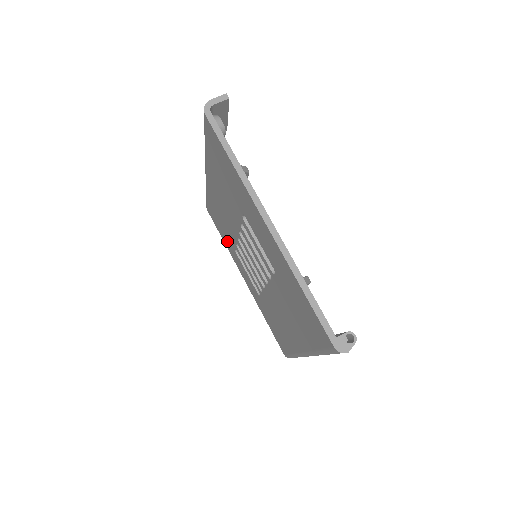
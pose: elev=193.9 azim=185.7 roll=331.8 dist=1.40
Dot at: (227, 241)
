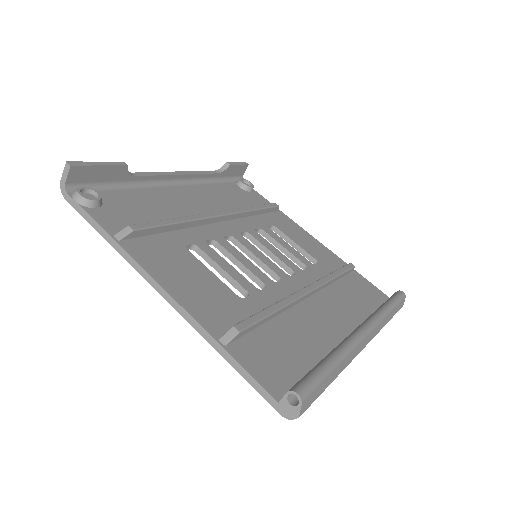
Dot at: occluded
